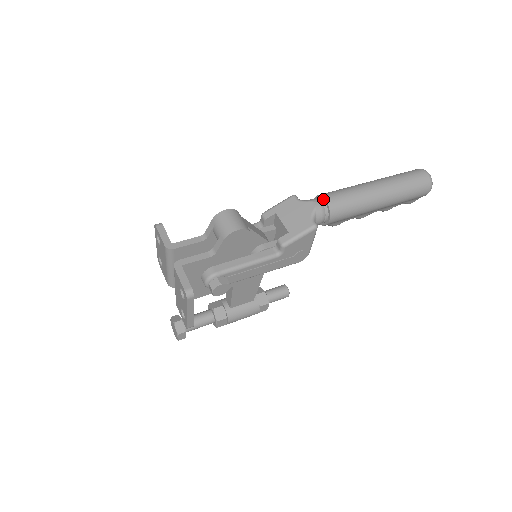
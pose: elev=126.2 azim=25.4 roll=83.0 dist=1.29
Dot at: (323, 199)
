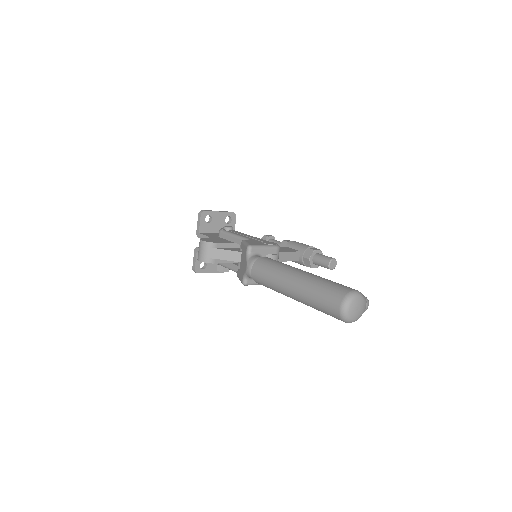
Dot at: (253, 268)
